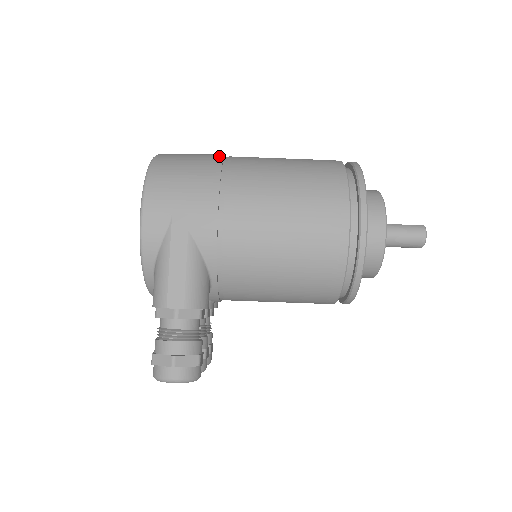
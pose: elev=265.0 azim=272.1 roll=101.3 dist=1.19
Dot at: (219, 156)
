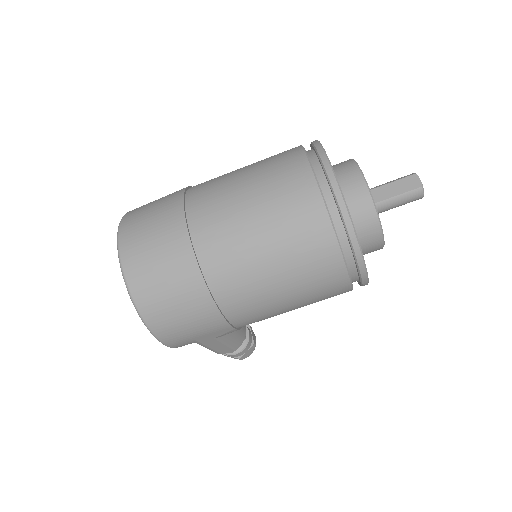
Dot at: (195, 273)
